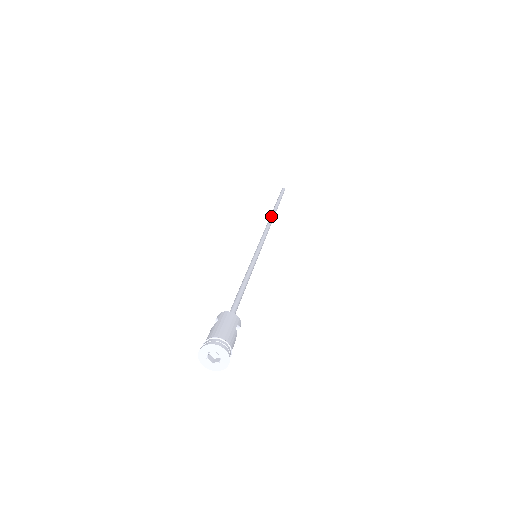
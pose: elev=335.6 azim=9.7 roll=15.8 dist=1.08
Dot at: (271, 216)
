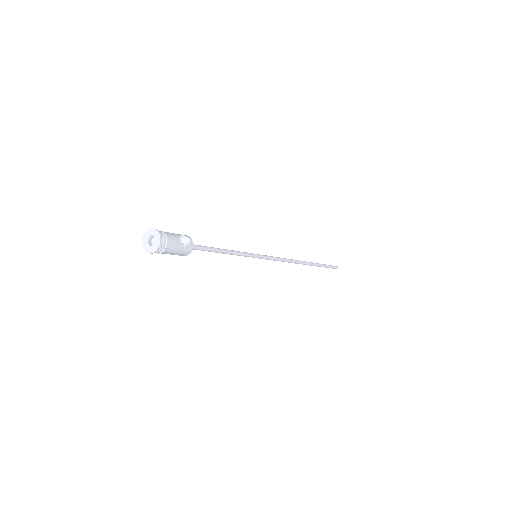
Dot at: occluded
